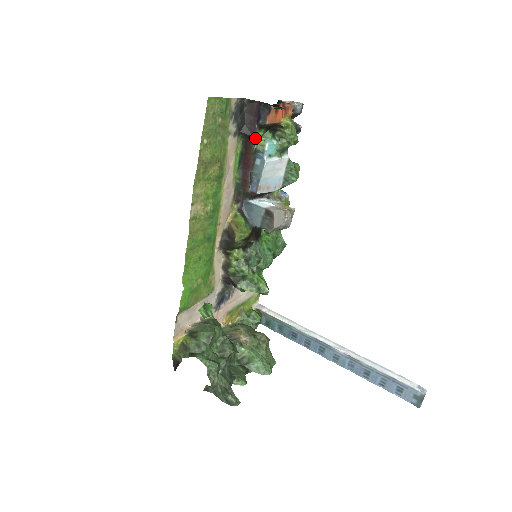
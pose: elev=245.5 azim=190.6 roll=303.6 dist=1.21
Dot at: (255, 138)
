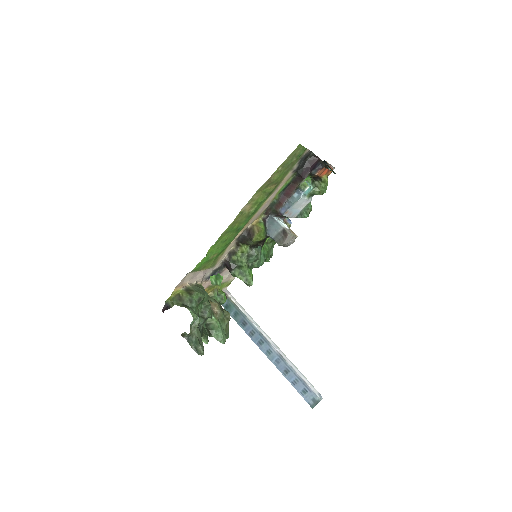
Dot at: (304, 180)
